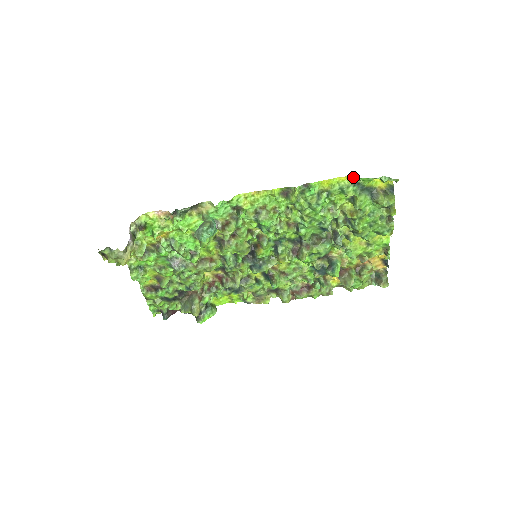
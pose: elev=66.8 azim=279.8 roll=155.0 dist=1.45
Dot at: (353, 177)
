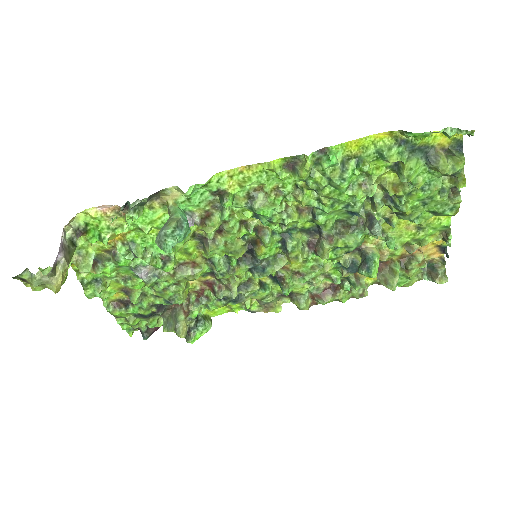
Dot at: (397, 132)
